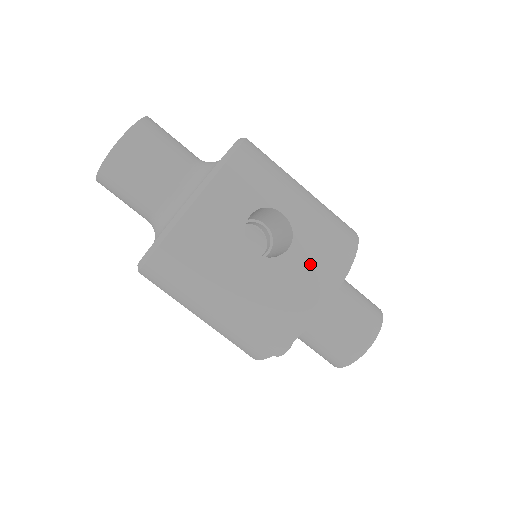
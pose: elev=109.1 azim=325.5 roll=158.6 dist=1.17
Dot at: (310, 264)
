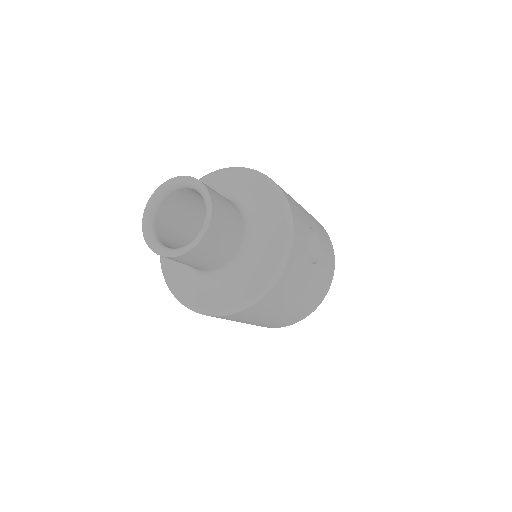
Dot at: (327, 254)
